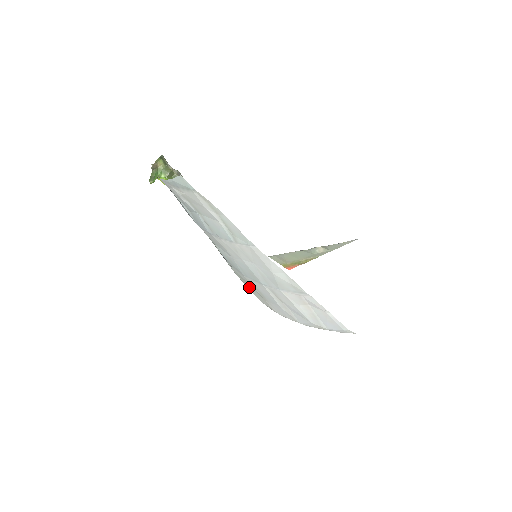
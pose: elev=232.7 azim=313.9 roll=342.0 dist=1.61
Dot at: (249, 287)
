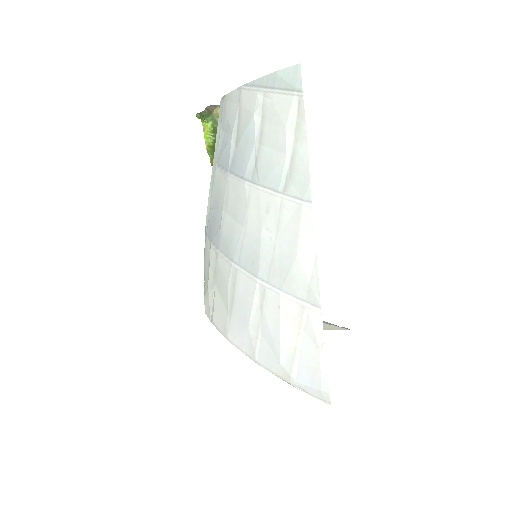
Dot at: (213, 293)
